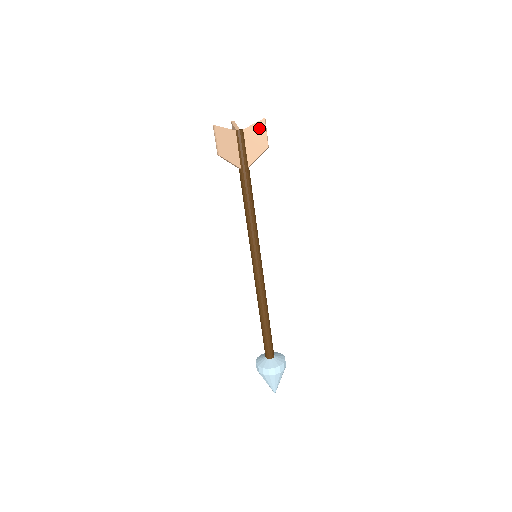
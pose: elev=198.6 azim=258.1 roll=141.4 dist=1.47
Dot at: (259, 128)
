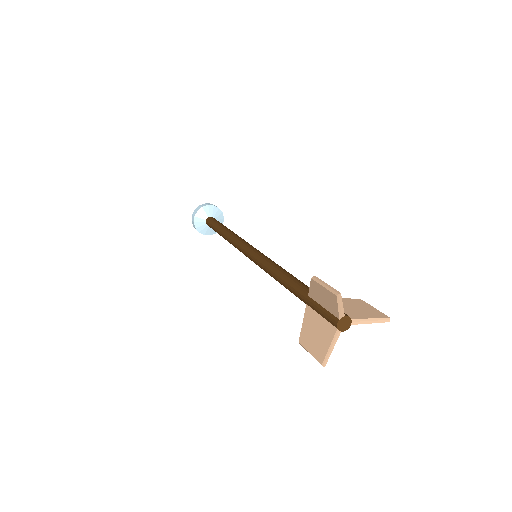
Dot at: occluded
